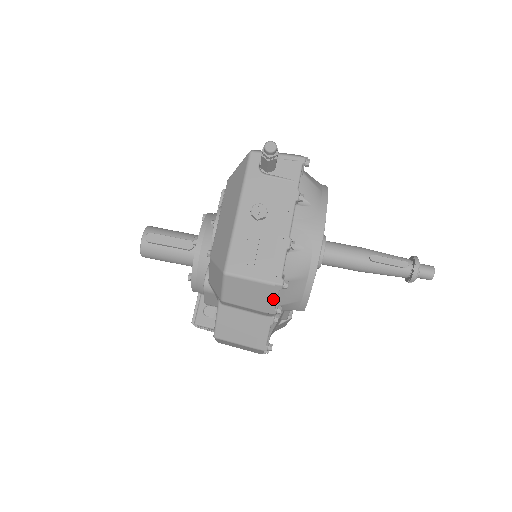
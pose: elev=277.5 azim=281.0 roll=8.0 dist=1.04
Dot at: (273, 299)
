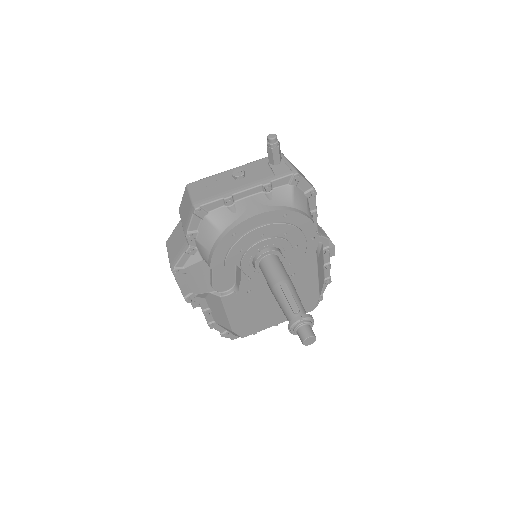
Dot at: (189, 220)
